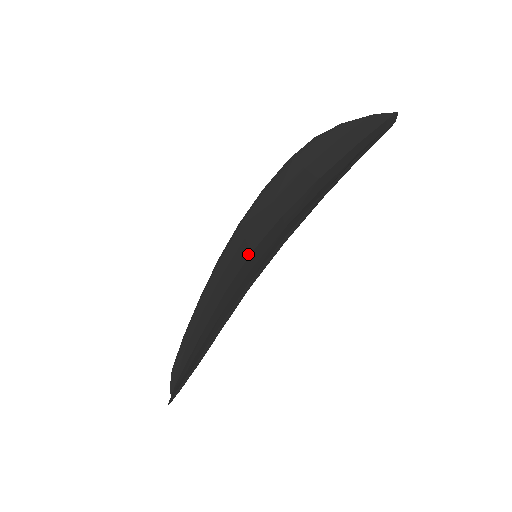
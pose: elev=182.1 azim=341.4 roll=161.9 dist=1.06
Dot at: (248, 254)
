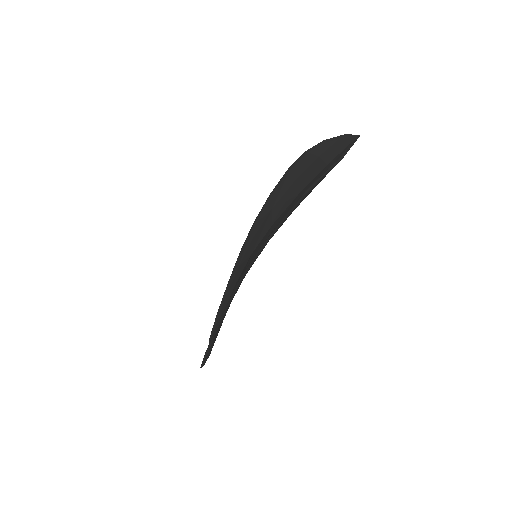
Dot at: (250, 254)
